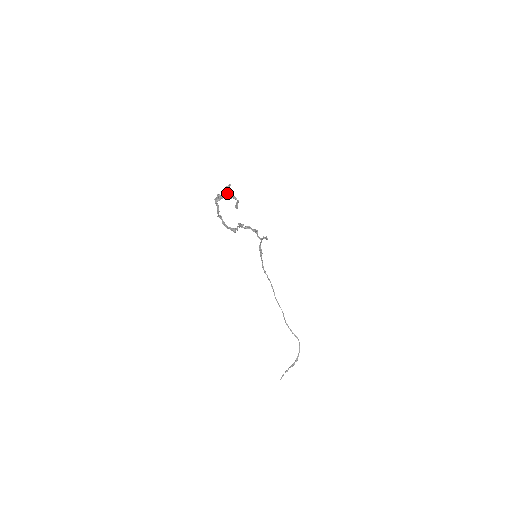
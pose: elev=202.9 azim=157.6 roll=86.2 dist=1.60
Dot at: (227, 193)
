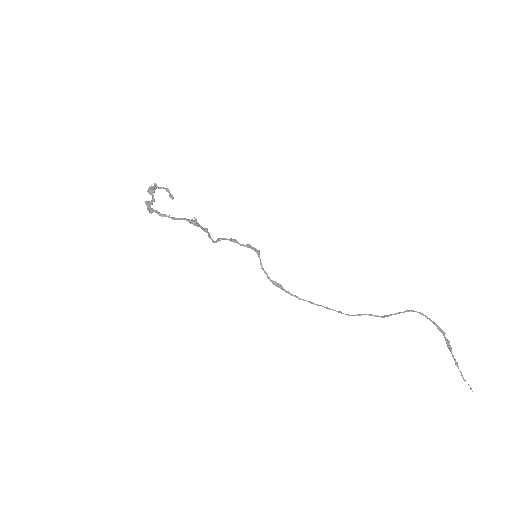
Dot at: (153, 195)
